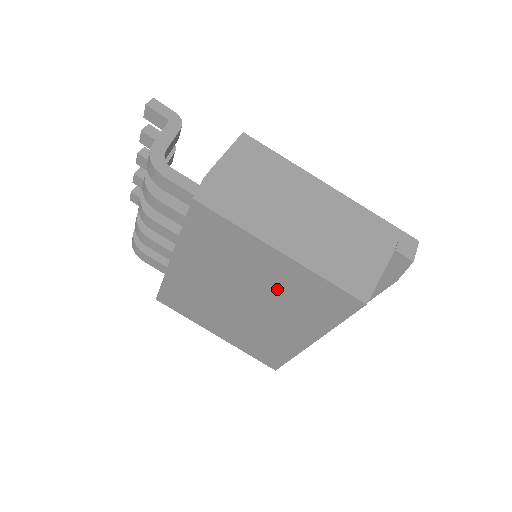
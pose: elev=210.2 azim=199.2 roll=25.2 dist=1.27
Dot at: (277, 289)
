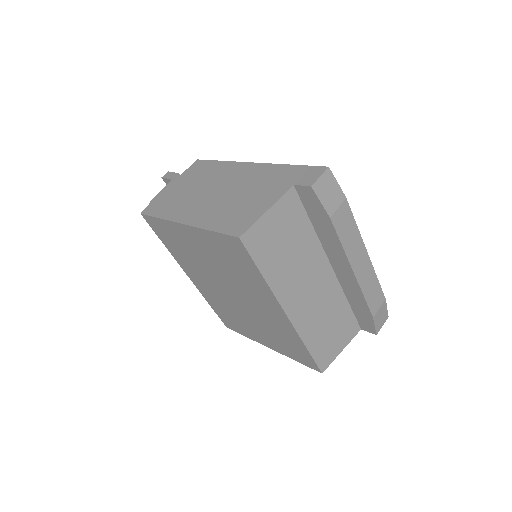
Dot at: (219, 264)
